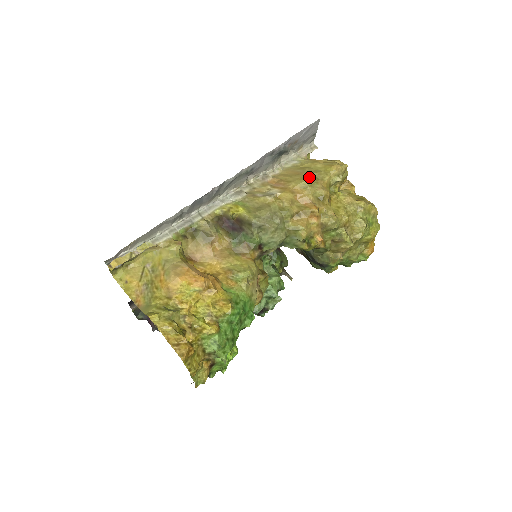
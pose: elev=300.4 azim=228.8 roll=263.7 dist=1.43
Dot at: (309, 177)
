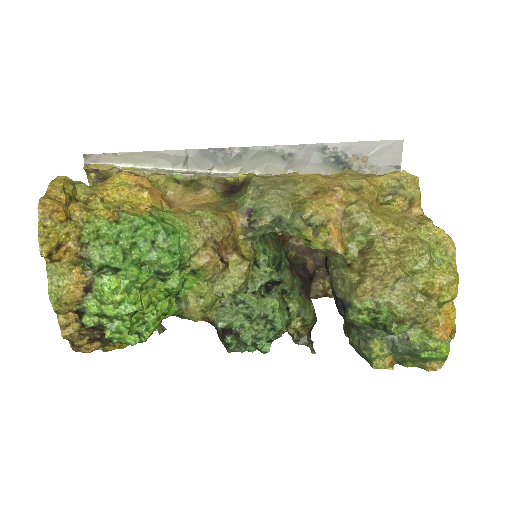
Dot at: (355, 172)
